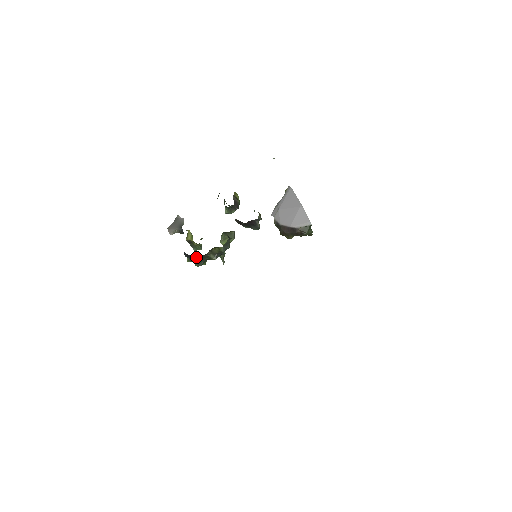
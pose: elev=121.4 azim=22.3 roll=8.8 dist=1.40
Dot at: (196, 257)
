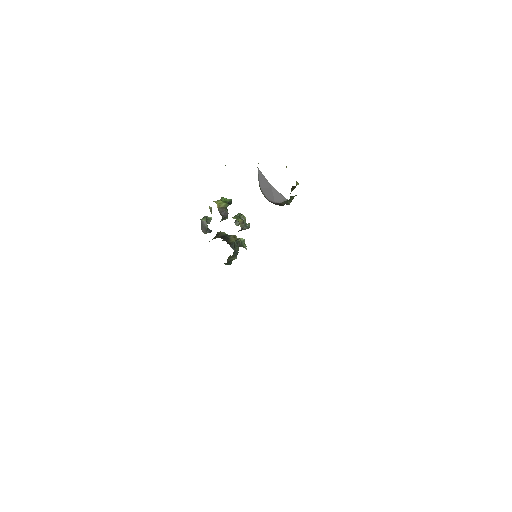
Dot at: occluded
